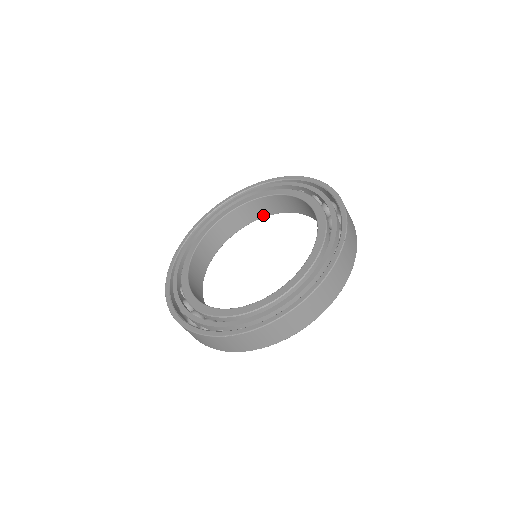
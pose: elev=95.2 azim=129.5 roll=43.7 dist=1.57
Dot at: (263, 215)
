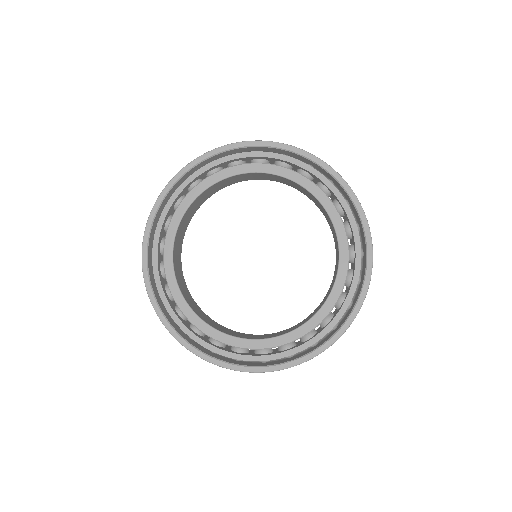
Dot at: (285, 183)
